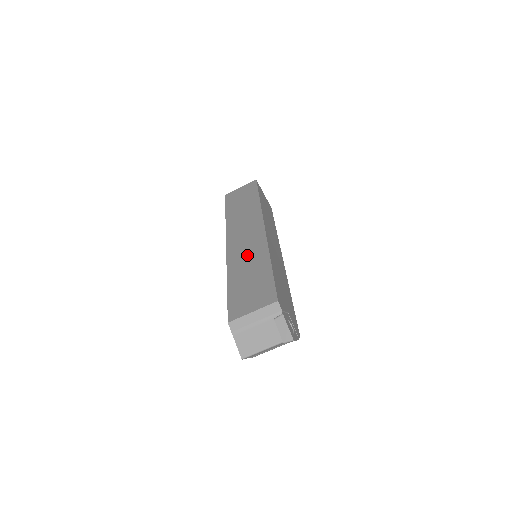
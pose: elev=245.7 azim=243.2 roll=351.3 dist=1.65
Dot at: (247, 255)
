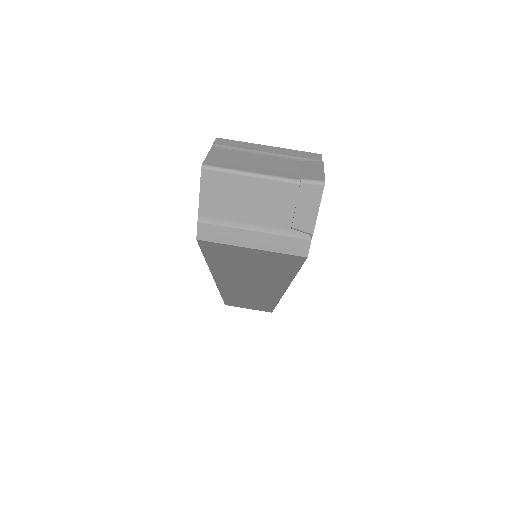
Dot at: occluded
